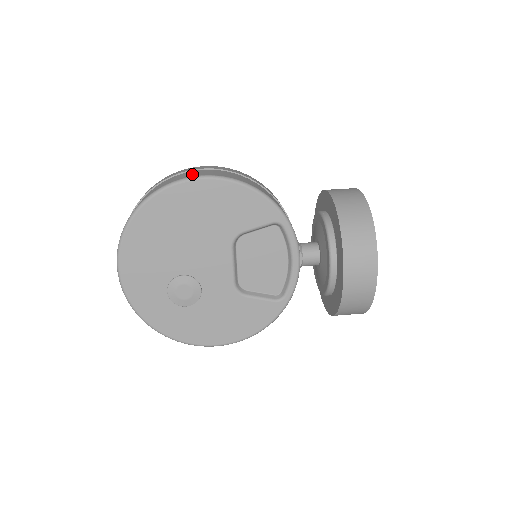
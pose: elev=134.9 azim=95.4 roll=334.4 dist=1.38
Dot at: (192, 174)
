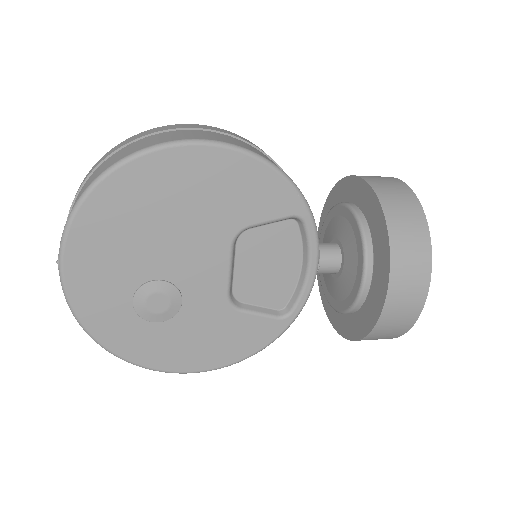
Dot at: (185, 135)
